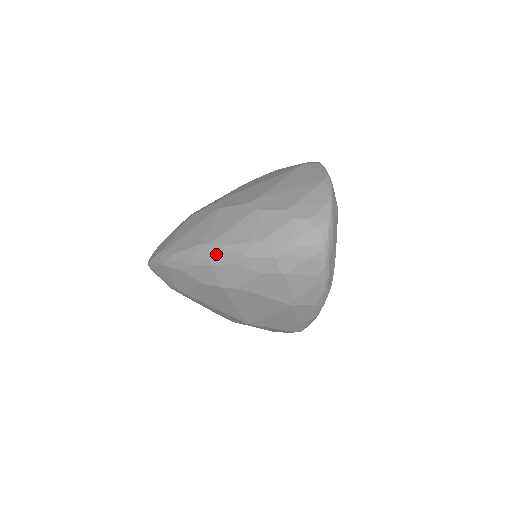
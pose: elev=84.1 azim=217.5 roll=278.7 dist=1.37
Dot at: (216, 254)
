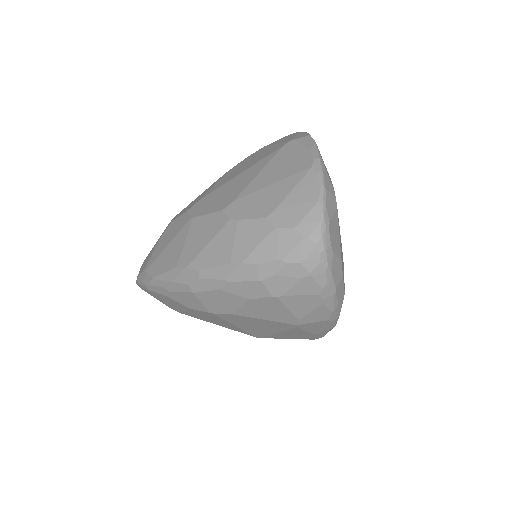
Dot at: (194, 280)
